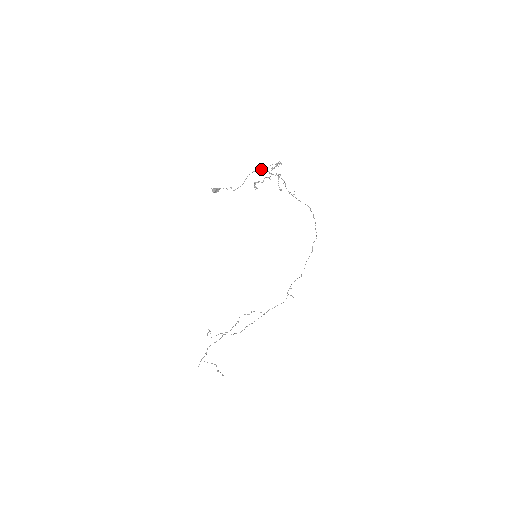
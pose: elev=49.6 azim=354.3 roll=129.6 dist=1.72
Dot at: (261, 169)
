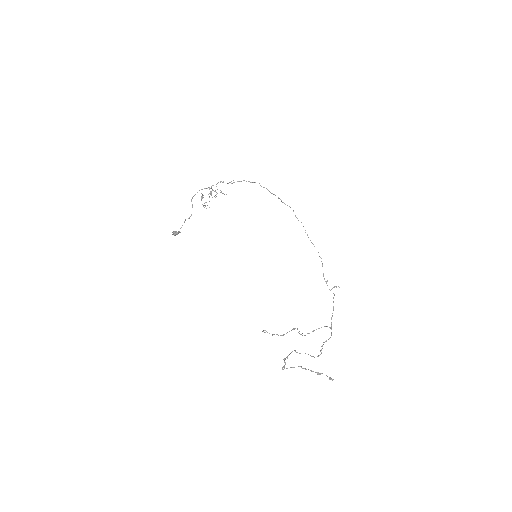
Dot at: occluded
